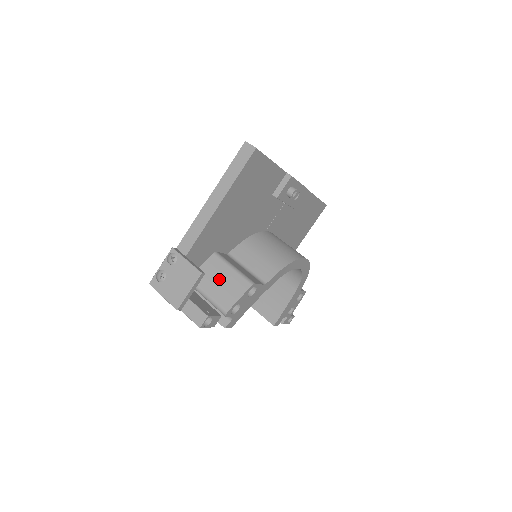
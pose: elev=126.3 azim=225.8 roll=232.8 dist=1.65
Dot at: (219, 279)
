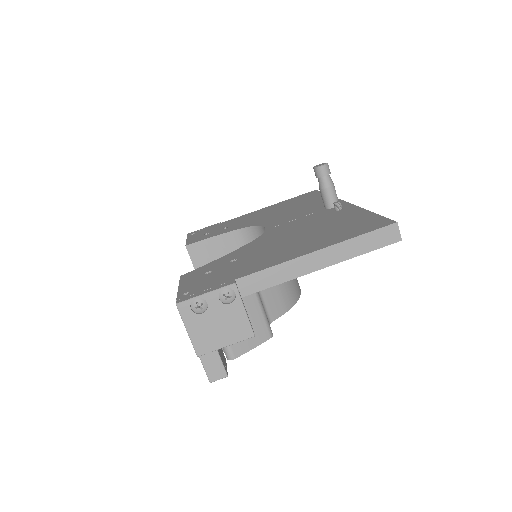
Dot at: occluded
